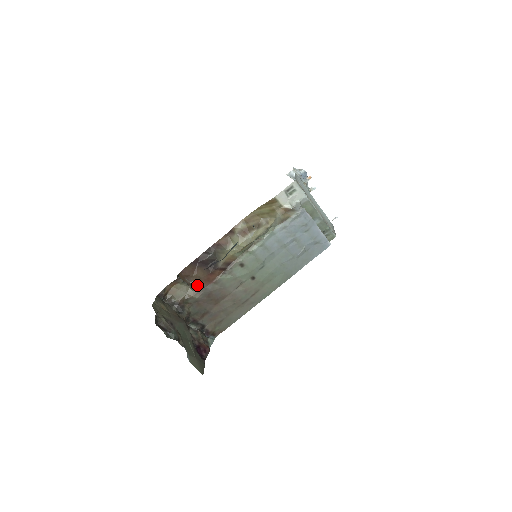
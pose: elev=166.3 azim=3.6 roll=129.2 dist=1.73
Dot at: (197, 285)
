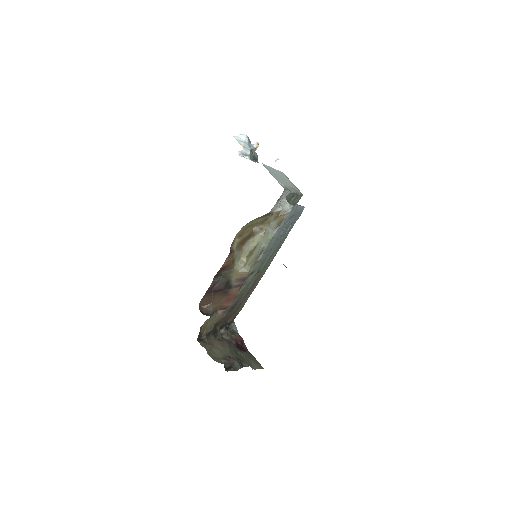
Dot at: (220, 308)
